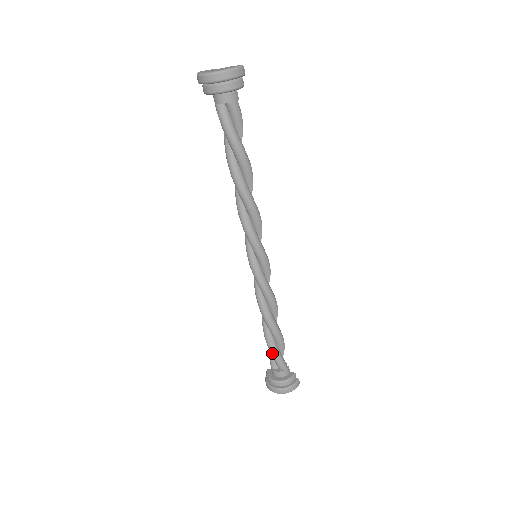
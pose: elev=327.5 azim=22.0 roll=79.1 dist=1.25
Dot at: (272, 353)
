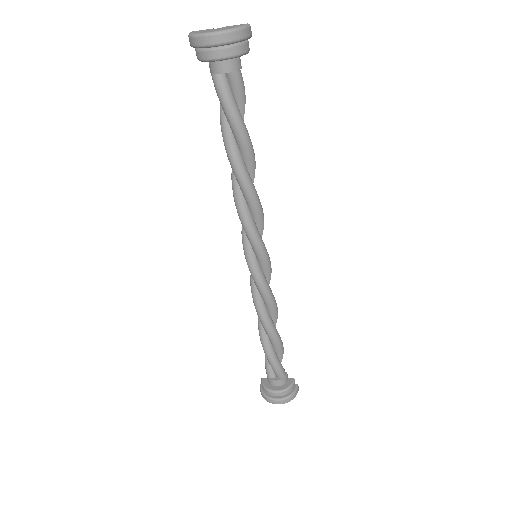
Dot at: (271, 362)
